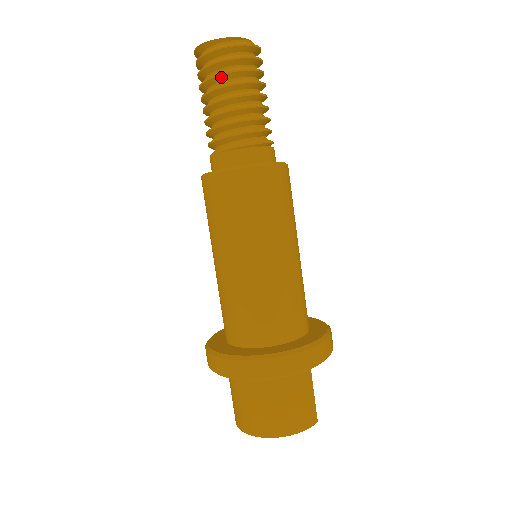
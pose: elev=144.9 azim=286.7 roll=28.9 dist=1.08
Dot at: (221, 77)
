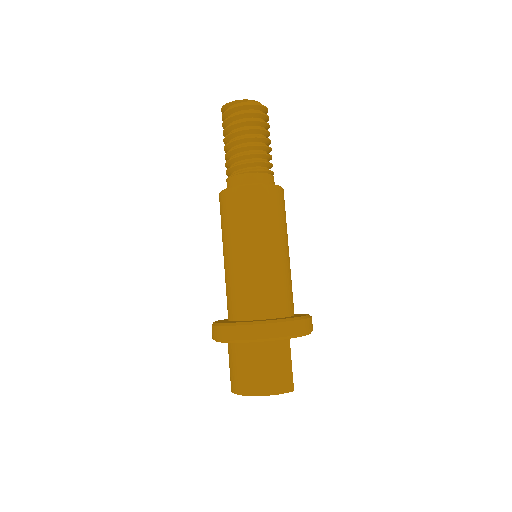
Dot at: (235, 125)
